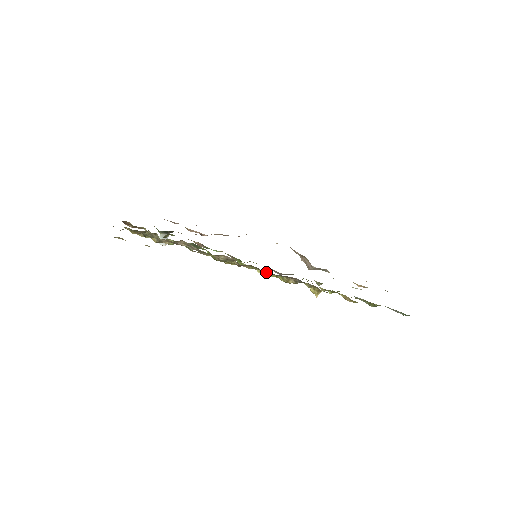
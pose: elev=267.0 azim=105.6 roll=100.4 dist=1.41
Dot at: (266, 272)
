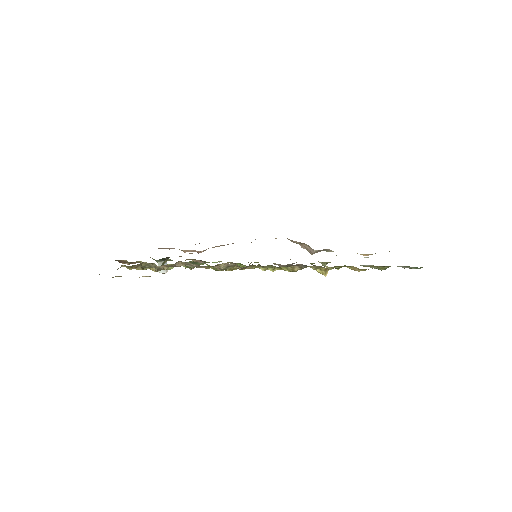
Dot at: (269, 267)
